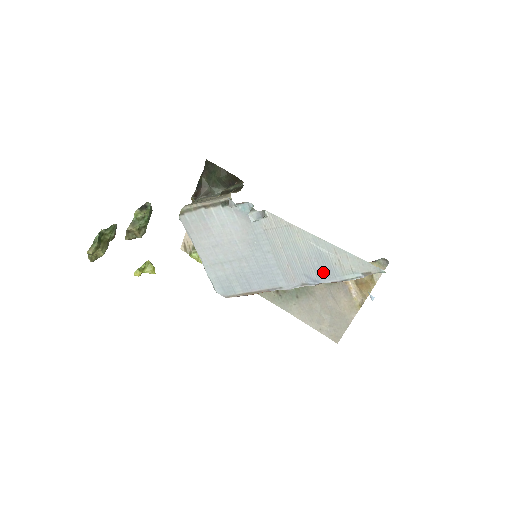
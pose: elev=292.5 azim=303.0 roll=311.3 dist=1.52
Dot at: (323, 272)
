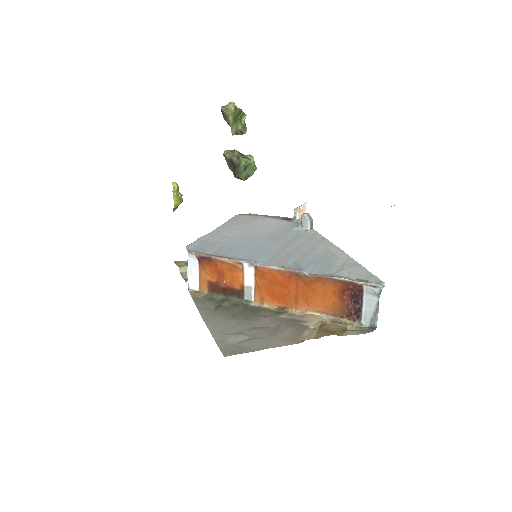
Dot at: (316, 267)
